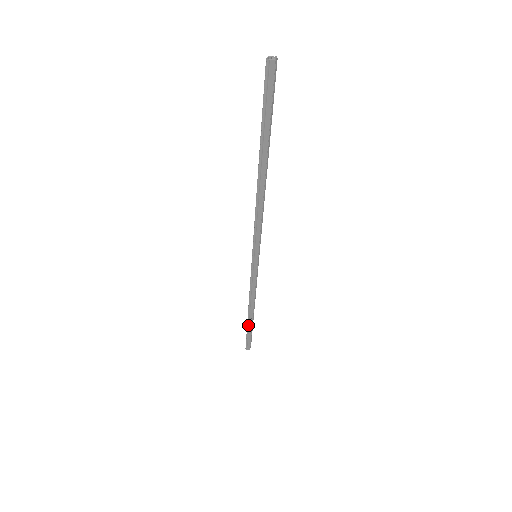
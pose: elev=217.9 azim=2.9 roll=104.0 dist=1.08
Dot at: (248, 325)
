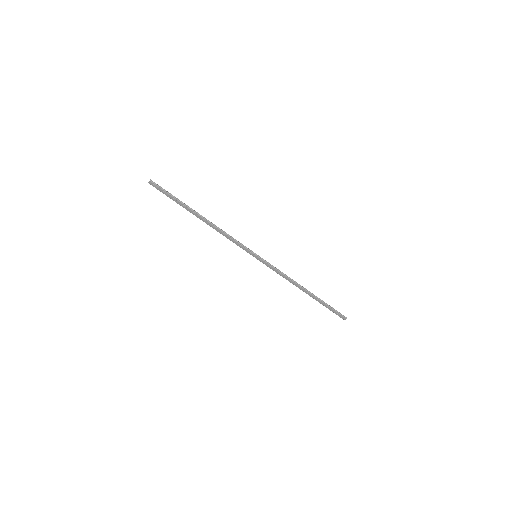
Dot at: (316, 300)
